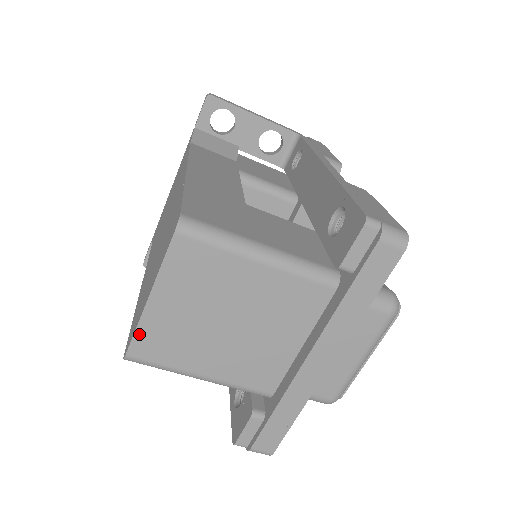
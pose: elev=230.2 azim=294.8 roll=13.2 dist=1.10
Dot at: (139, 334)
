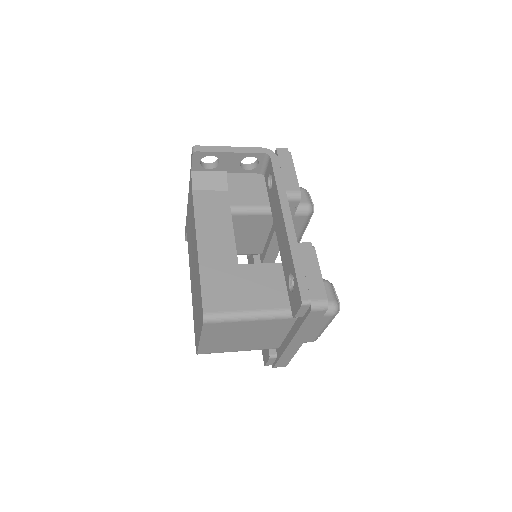
Dot at: (200, 349)
